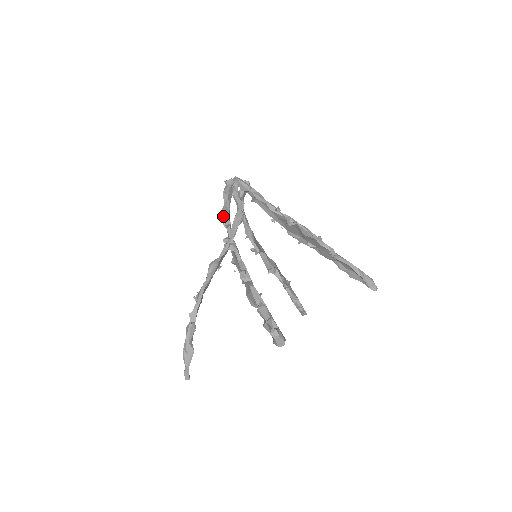
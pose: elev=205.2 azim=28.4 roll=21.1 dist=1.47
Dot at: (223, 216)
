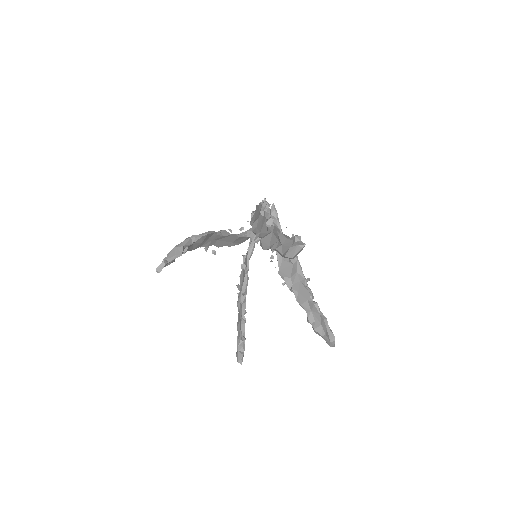
Dot at: occluded
